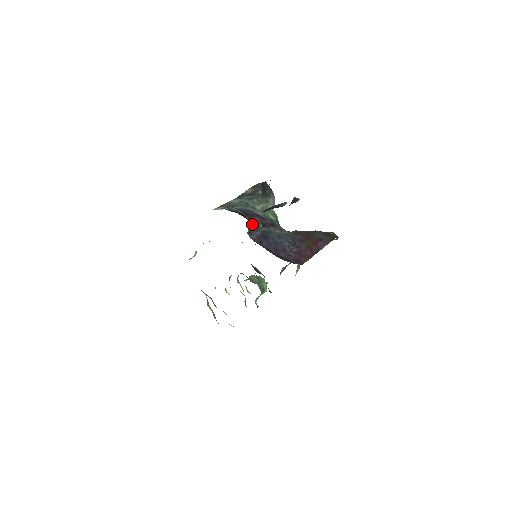
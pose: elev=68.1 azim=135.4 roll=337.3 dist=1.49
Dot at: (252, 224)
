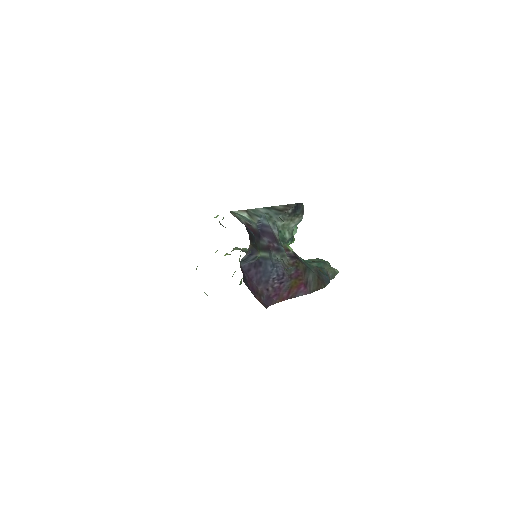
Dot at: (250, 254)
